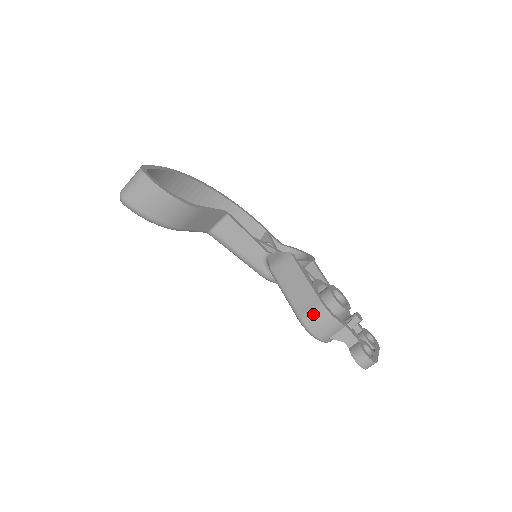
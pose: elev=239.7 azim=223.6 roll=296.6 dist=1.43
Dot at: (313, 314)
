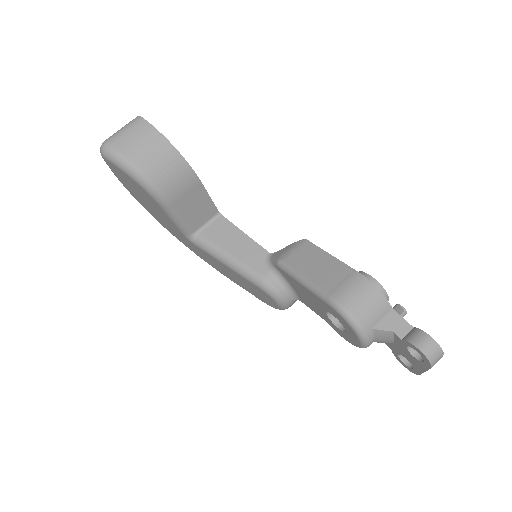
Dot at: (350, 288)
